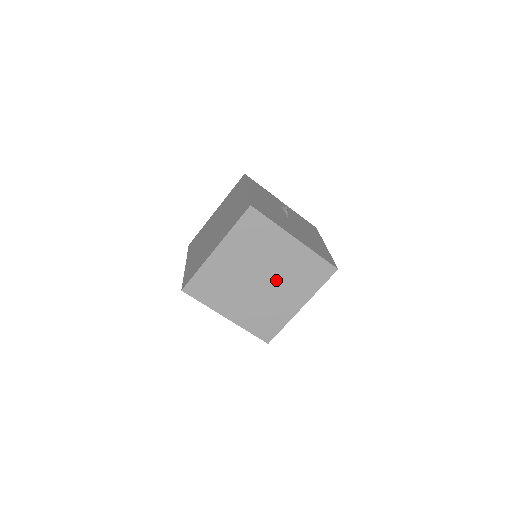
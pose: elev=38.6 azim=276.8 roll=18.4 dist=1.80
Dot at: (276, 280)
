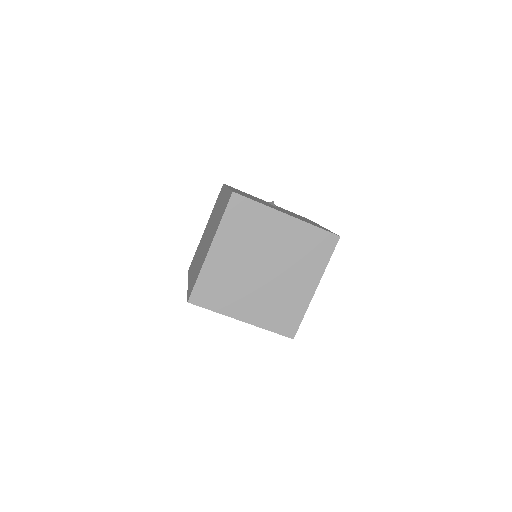
Dot at: (281, 265)
